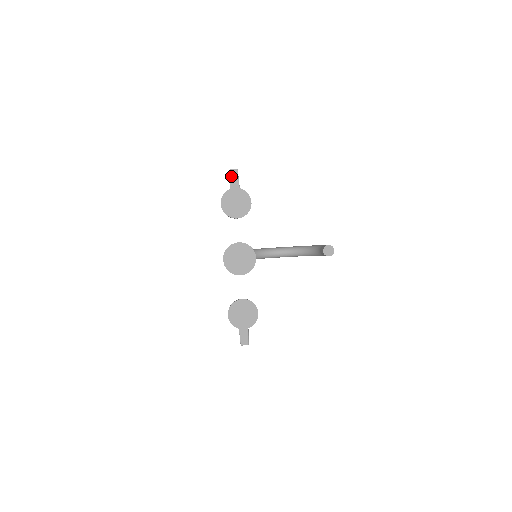
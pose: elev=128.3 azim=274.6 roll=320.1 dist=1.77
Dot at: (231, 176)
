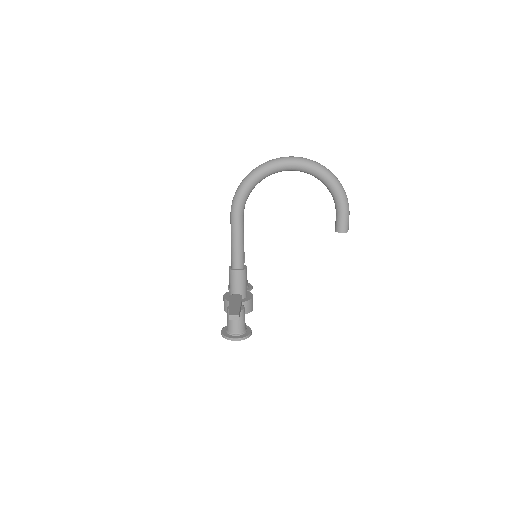
Dot at: occluded
